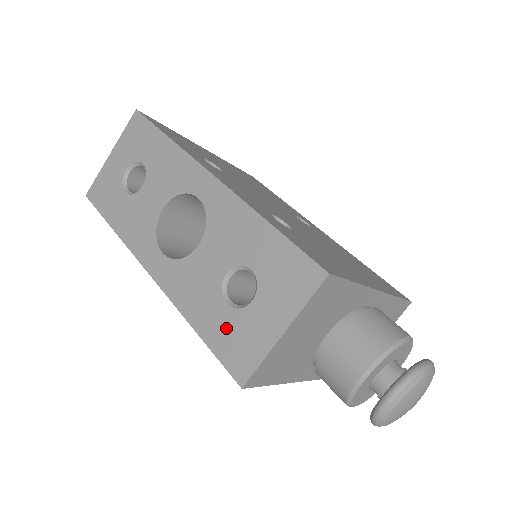
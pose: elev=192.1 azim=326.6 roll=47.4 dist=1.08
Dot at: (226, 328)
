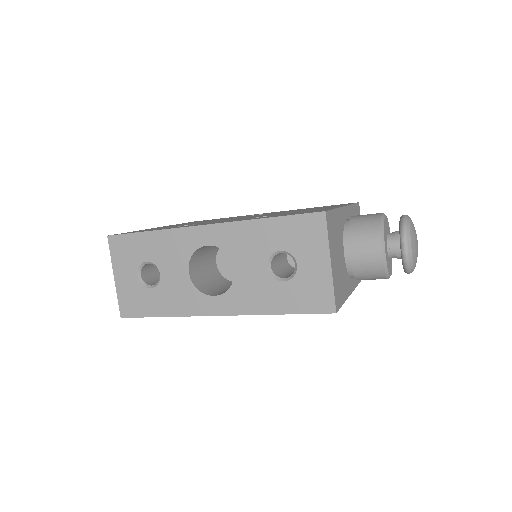
Dot at: (296, 294)
